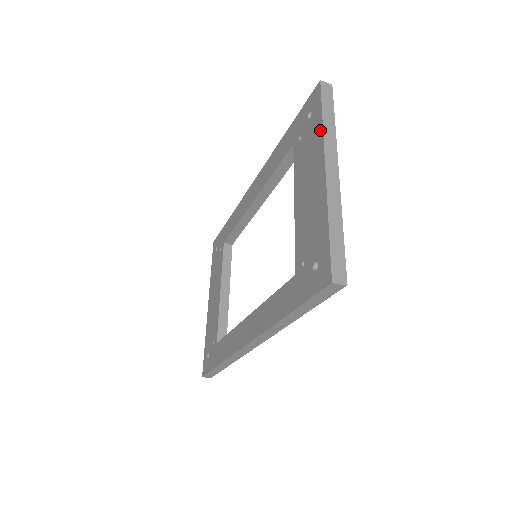
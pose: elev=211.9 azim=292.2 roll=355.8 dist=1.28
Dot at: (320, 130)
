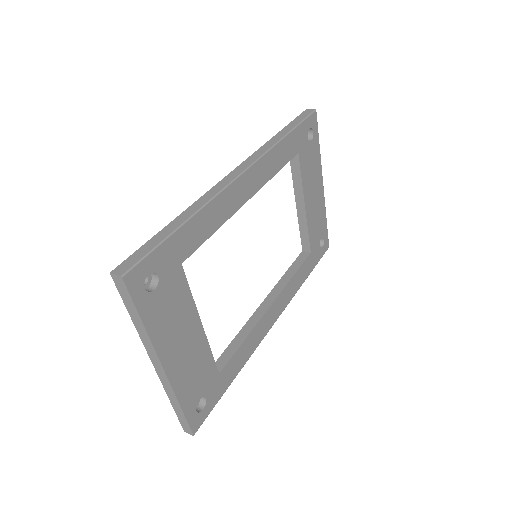
Dot at: occluded
